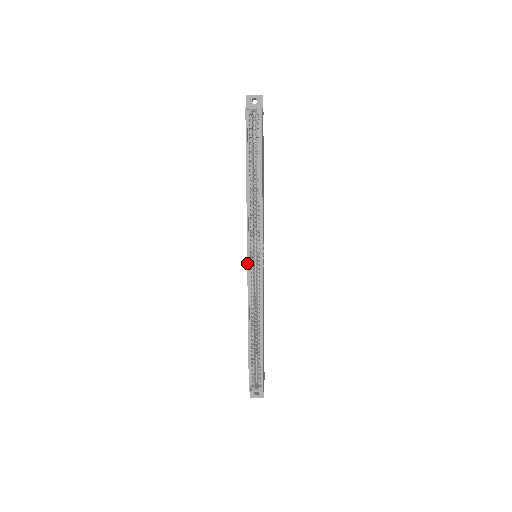
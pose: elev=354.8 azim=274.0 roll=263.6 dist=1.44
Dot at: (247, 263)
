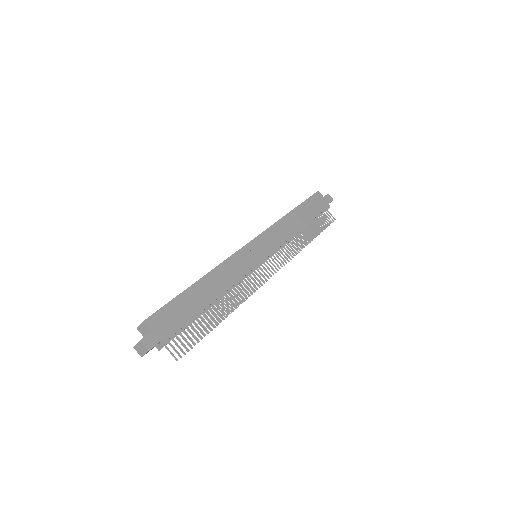
Dot at: occluded
